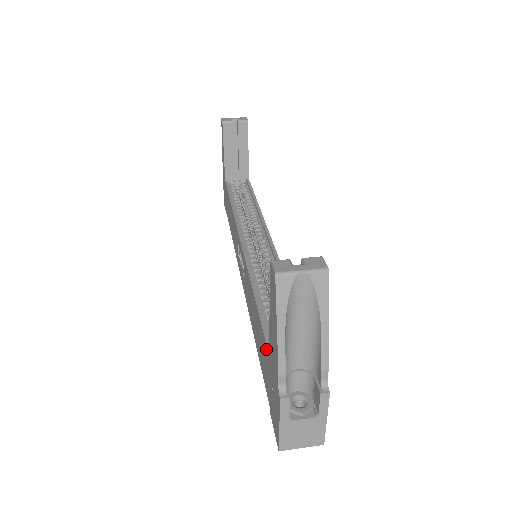
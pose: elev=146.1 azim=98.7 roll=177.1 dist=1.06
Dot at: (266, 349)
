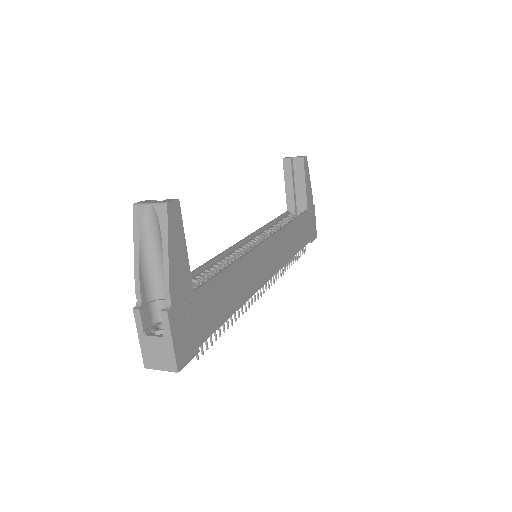
Dot at: occluded
